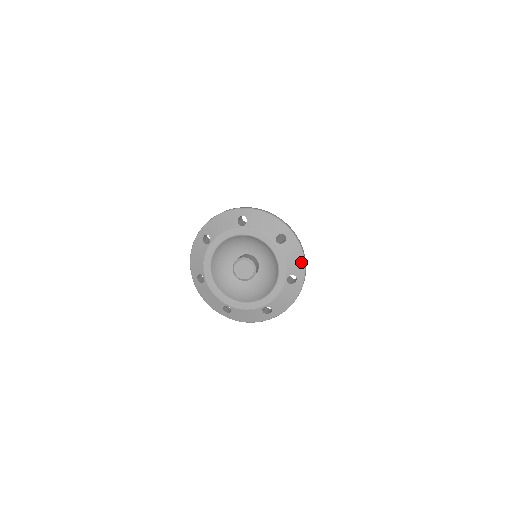
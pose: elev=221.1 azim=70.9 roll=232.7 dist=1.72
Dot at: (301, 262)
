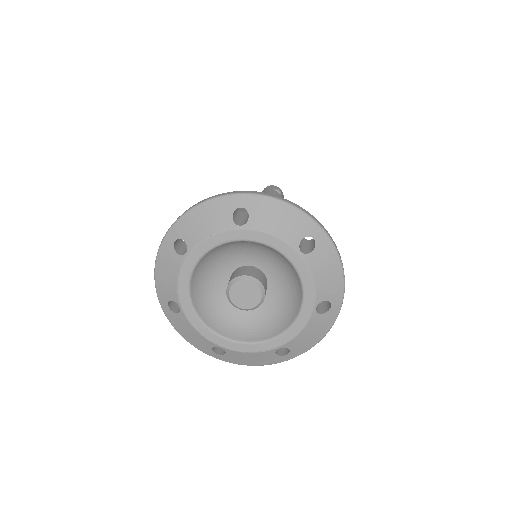
Dot at: (312, 344)
